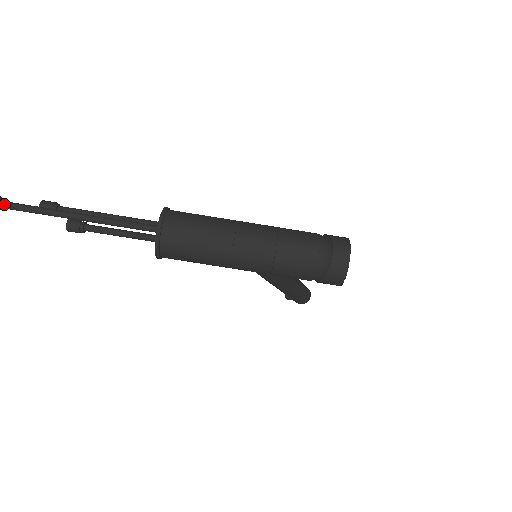
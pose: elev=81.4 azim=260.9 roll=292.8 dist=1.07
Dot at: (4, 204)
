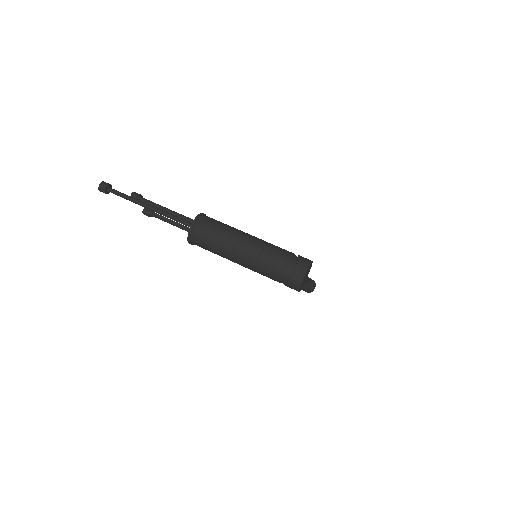
Dot at: (112, 191)
